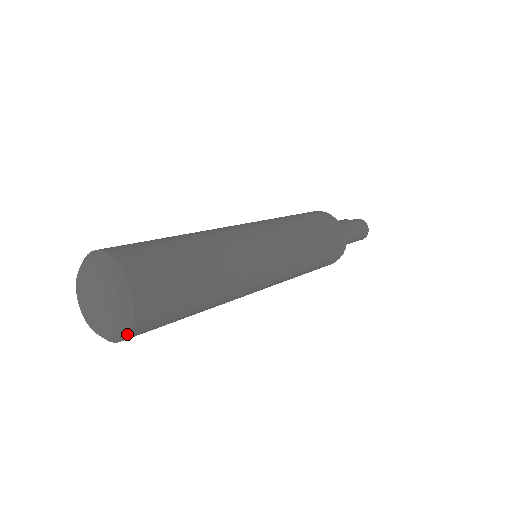
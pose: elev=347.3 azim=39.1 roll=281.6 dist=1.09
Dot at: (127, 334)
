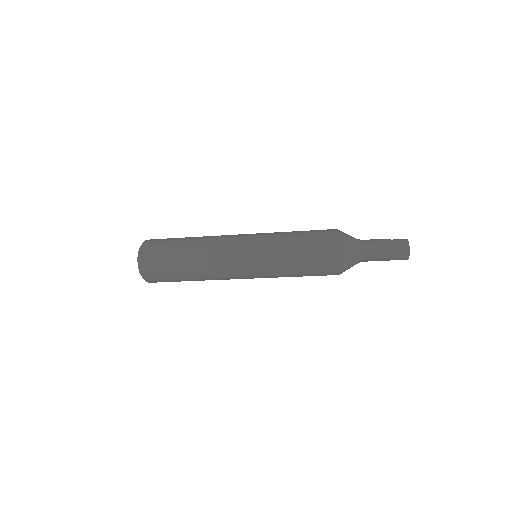
Dot at: (143, 277)
